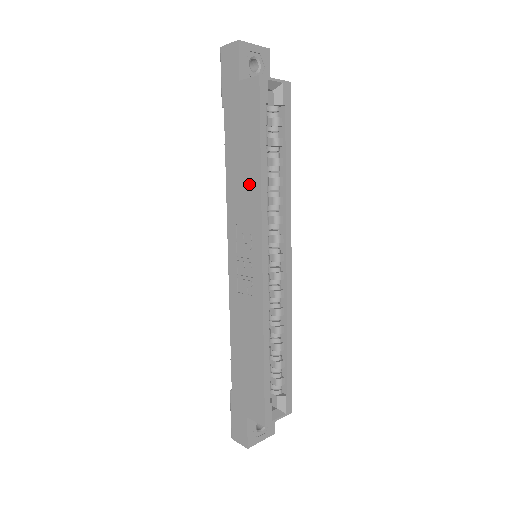
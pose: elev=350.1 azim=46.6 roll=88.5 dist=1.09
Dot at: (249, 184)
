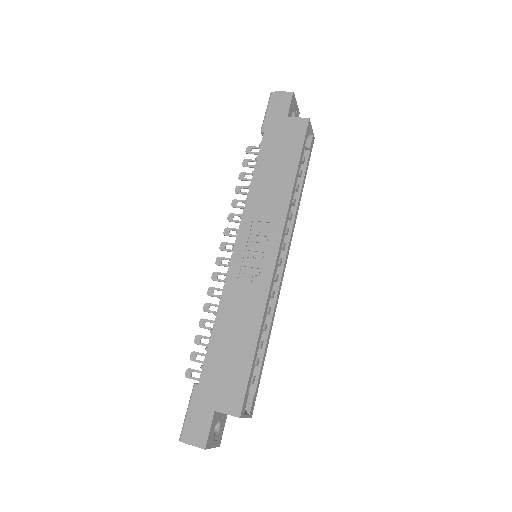
Dot at: (278, 190)
